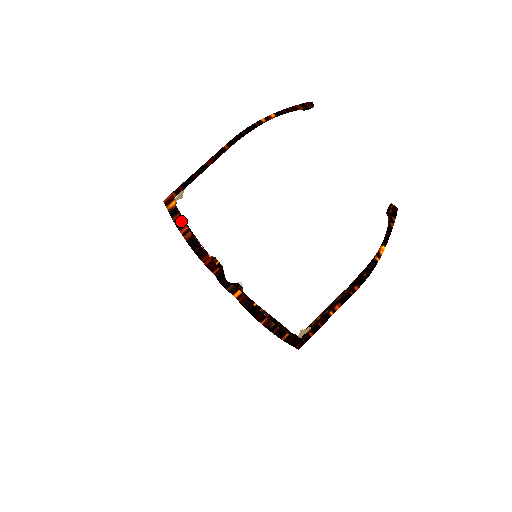
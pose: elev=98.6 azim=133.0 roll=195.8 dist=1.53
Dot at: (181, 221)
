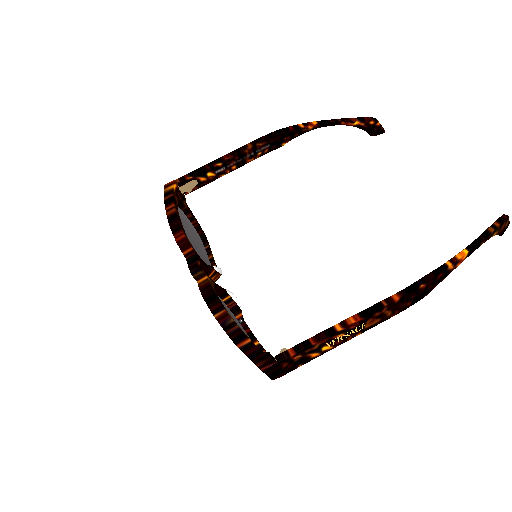
Dot at: (171, 200)
